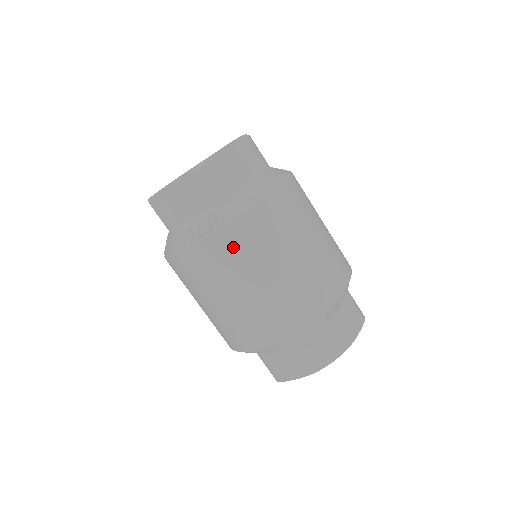
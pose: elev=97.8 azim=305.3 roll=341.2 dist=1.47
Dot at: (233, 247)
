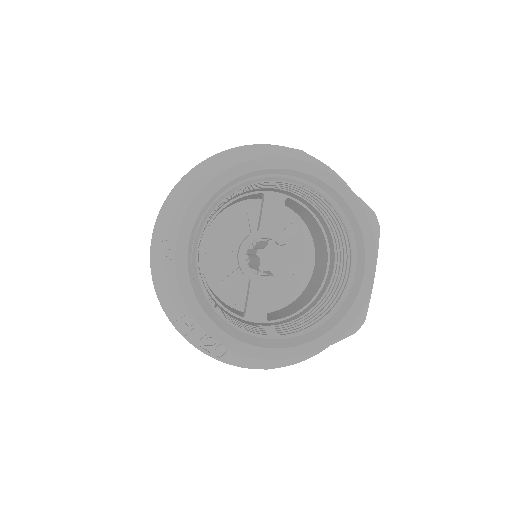
Dot at: occluded
